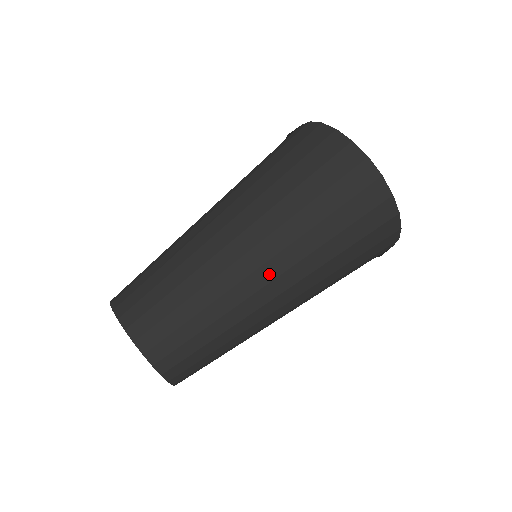
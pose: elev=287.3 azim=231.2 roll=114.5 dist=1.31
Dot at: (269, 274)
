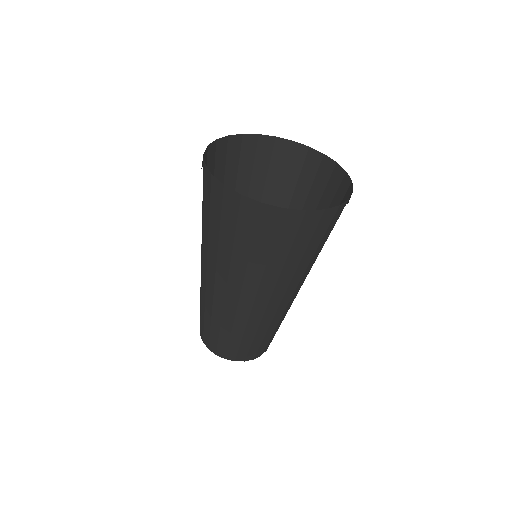
Dot at: occluded
